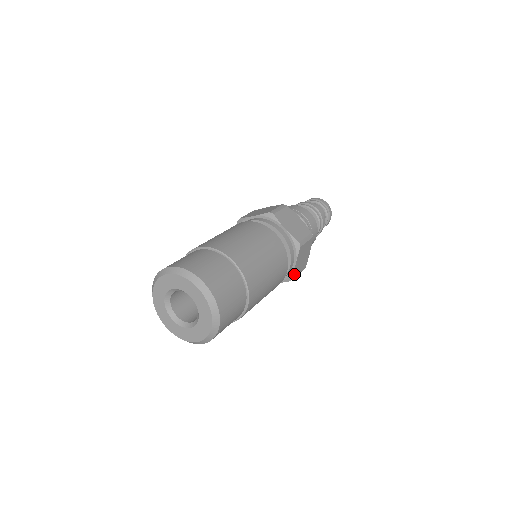
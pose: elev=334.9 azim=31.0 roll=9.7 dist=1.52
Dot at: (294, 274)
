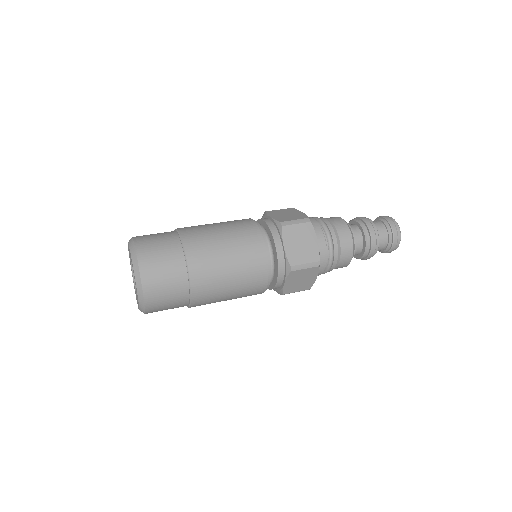
Dot at: (289, 261)
